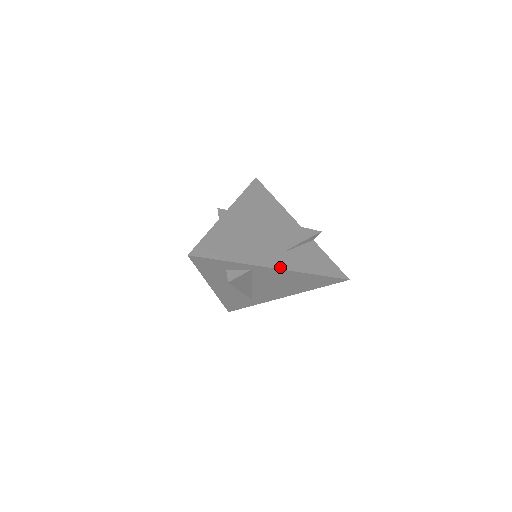
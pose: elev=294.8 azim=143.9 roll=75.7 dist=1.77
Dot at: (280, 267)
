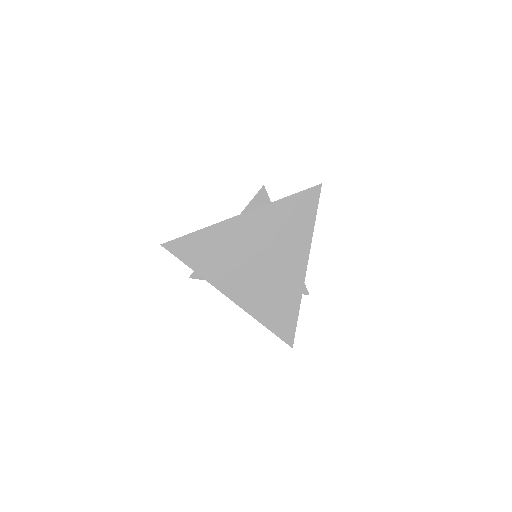
Dot at: (236, 300)
